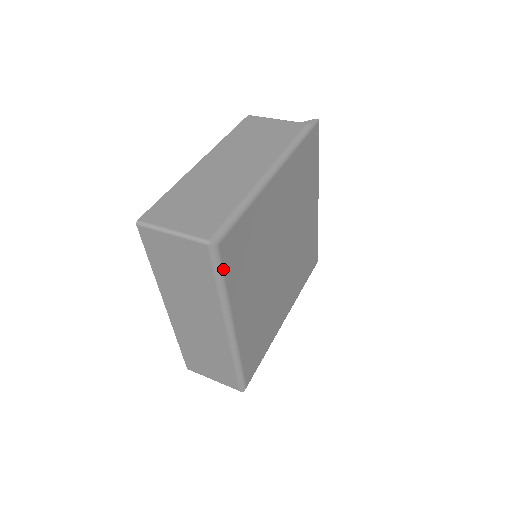
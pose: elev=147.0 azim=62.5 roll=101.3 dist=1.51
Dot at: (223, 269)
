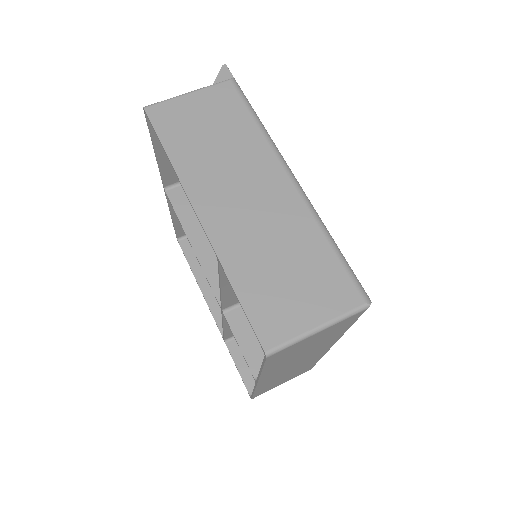
Dot at: occluded
